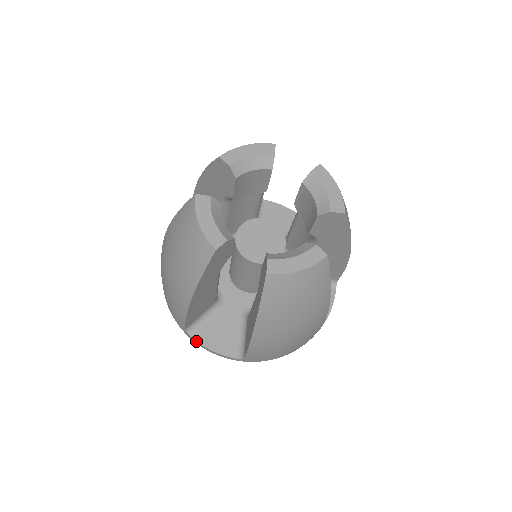
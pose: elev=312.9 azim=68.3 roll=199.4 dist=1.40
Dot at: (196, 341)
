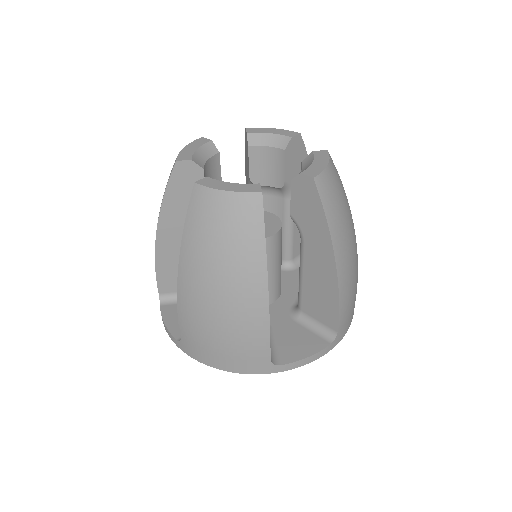
Dot at: (288, 364)
